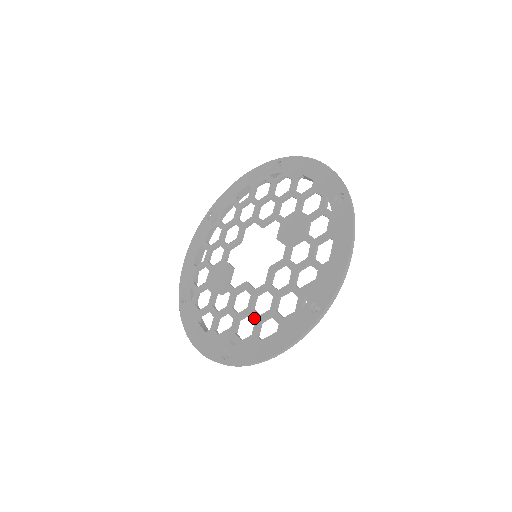
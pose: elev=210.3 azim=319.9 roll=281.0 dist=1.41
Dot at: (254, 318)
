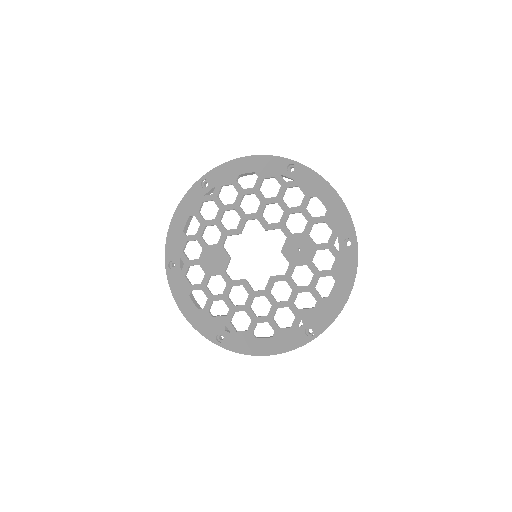
Dot at: (251, 317)
